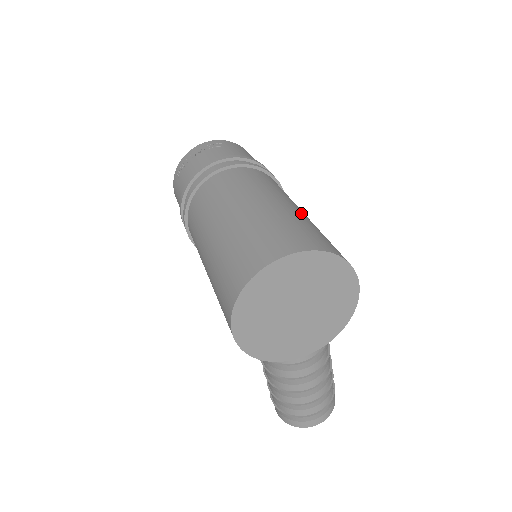
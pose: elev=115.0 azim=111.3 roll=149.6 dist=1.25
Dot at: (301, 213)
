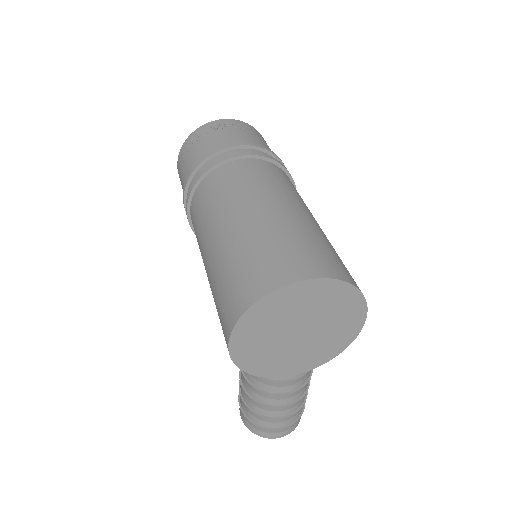
Dot at: (320, 228)
